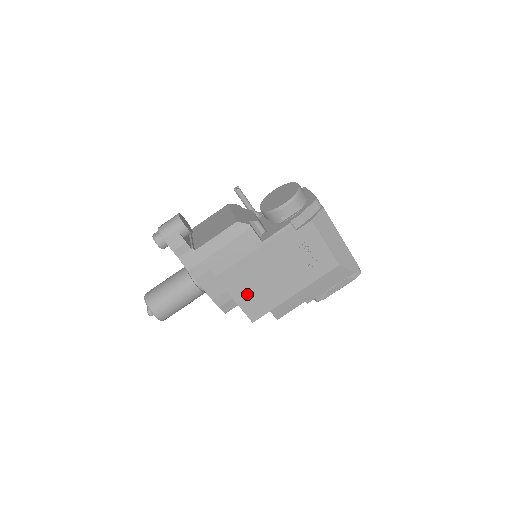
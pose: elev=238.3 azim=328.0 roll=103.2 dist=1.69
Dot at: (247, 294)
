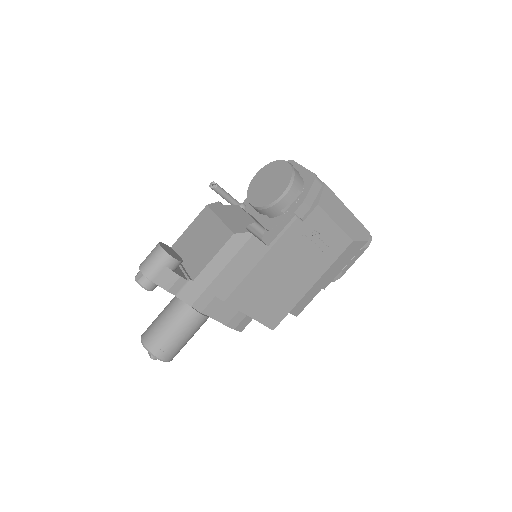
Dot at: (262, 305)
